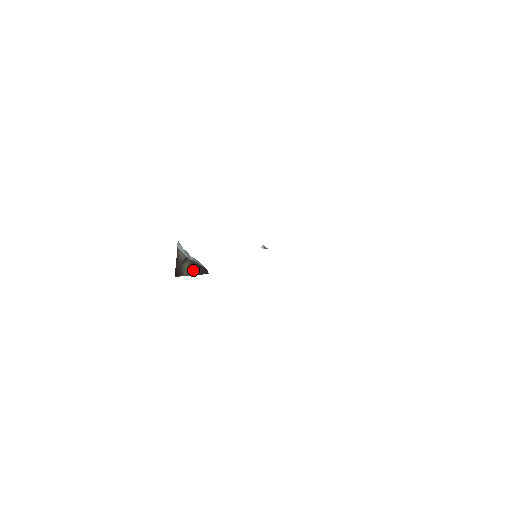
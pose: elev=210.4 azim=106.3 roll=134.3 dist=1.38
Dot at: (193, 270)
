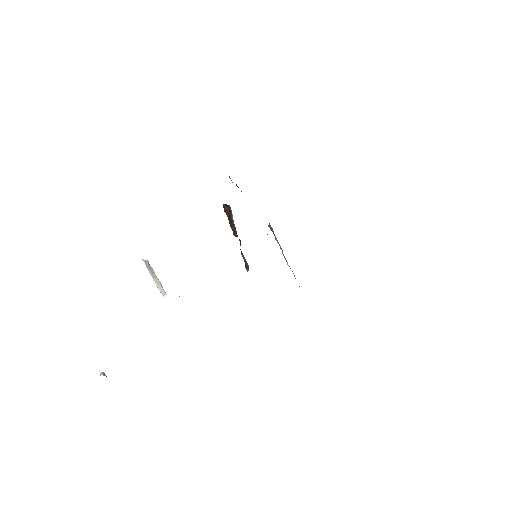
Dot at: occluded
